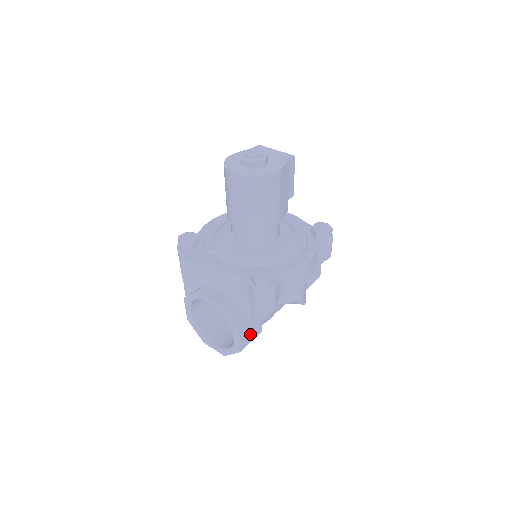
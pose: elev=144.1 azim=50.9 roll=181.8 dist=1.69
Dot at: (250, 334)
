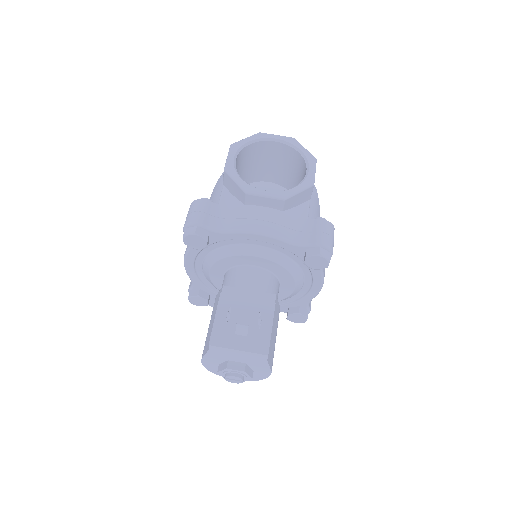
Dot at: occluded
